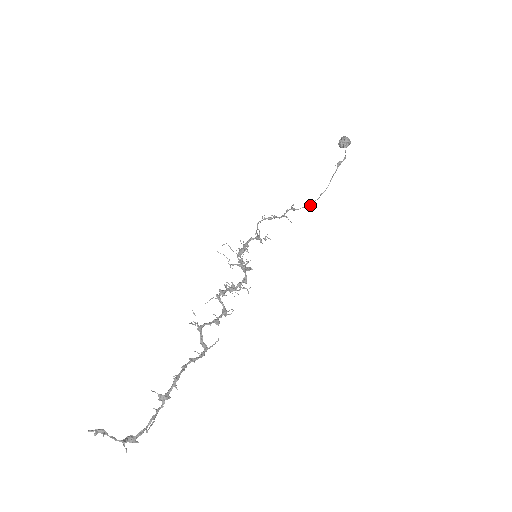
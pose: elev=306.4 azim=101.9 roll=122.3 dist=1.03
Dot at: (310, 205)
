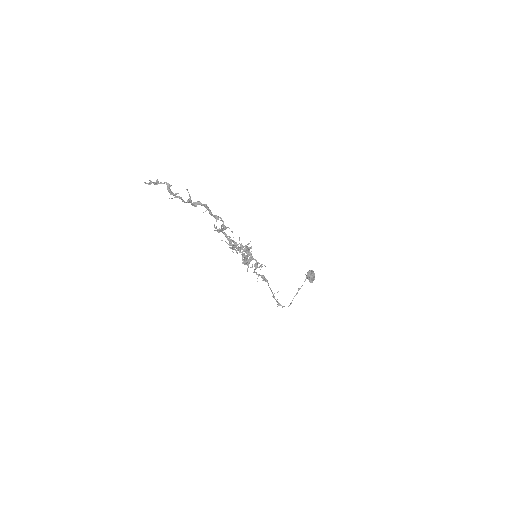
Dot at: occluded
